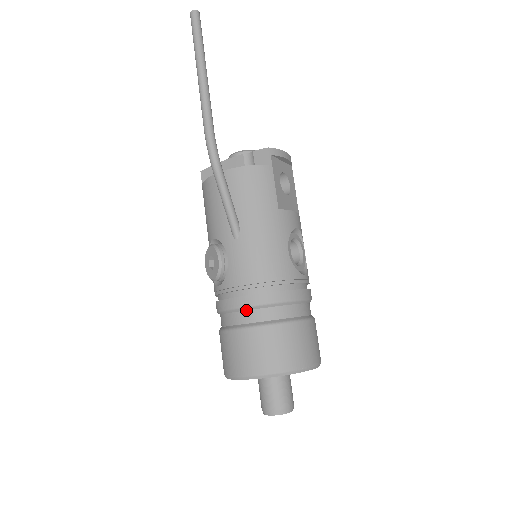
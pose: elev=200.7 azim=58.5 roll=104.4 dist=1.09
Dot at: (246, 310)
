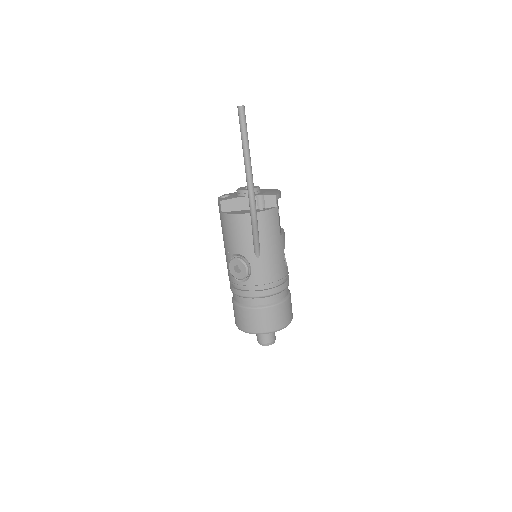
Dot at: (262, 298)
